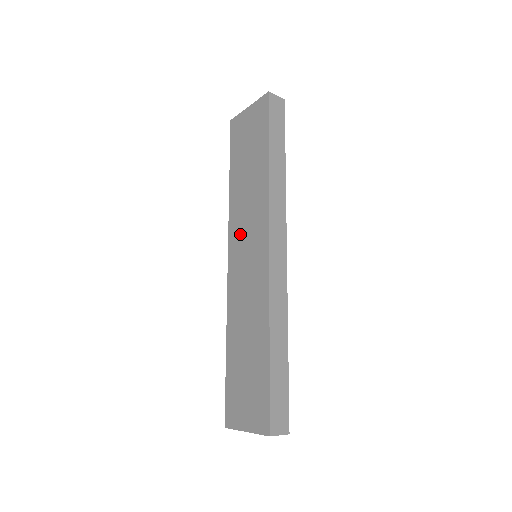
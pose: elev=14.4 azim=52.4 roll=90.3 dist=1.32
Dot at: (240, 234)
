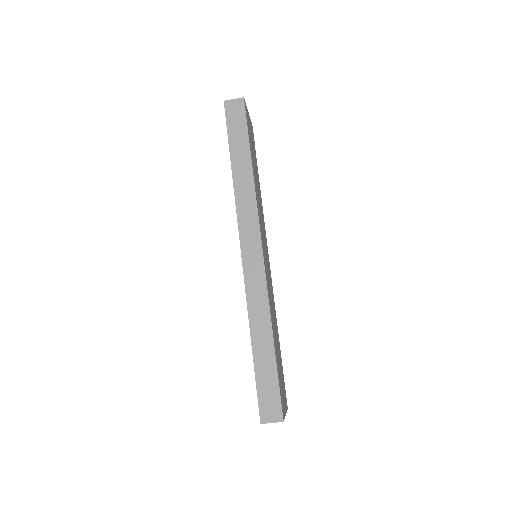
Dot at: occluded
